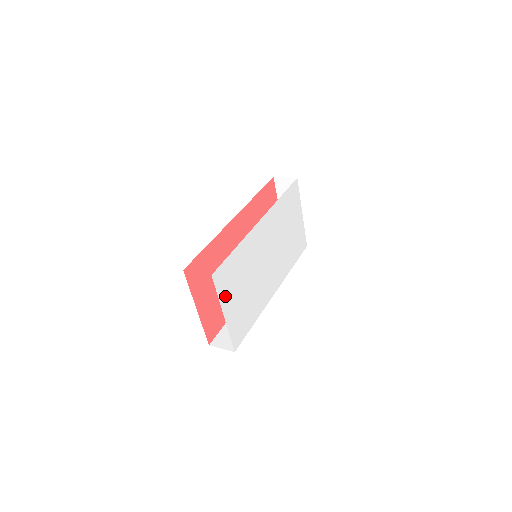
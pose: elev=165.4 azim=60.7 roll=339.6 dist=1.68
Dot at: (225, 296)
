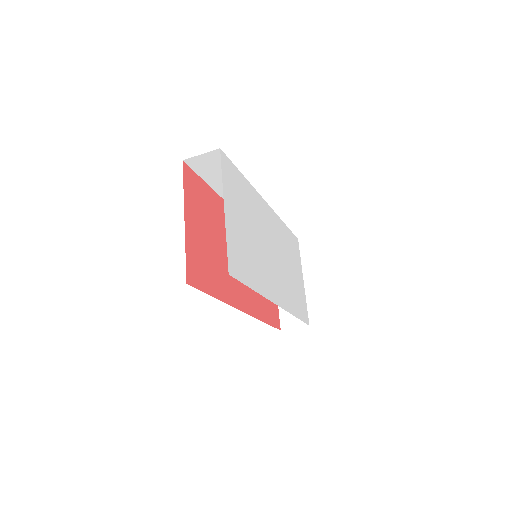
Dot at: (228, 193)
